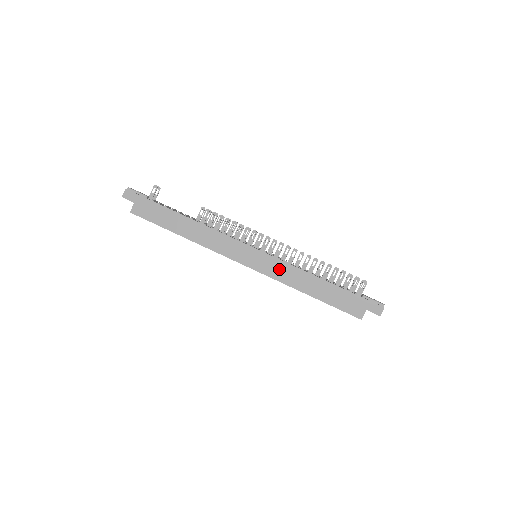
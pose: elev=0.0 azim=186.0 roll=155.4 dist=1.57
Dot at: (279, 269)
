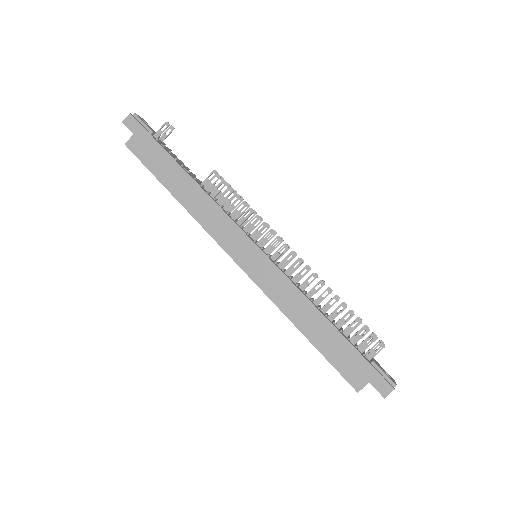
Dot at: (277, 284)
